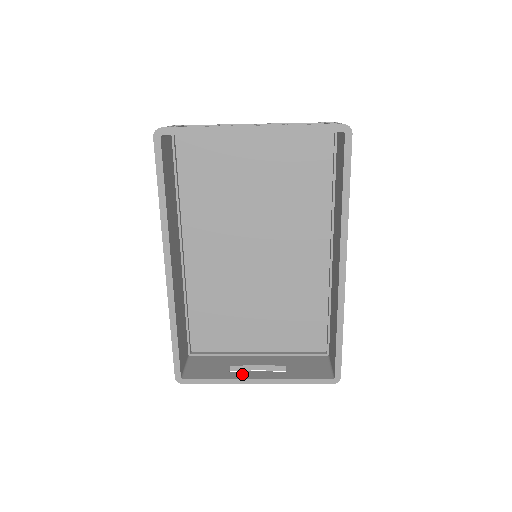
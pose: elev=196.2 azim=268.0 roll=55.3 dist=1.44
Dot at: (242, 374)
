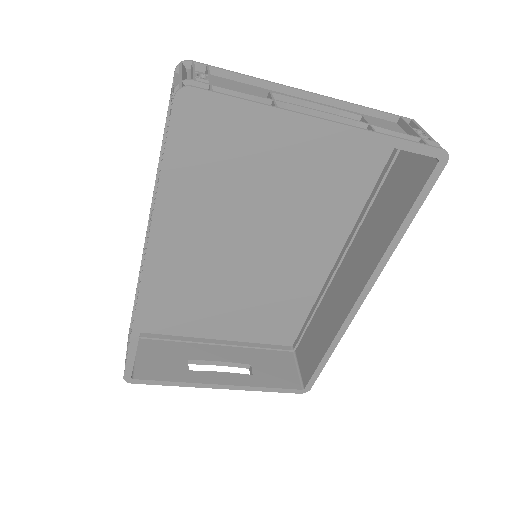
Dot at: (204, 375)
